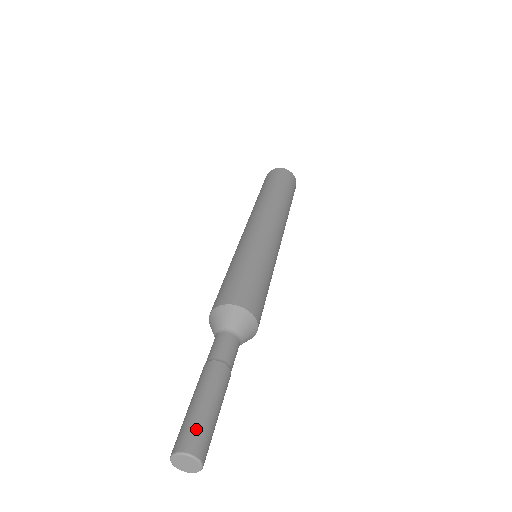
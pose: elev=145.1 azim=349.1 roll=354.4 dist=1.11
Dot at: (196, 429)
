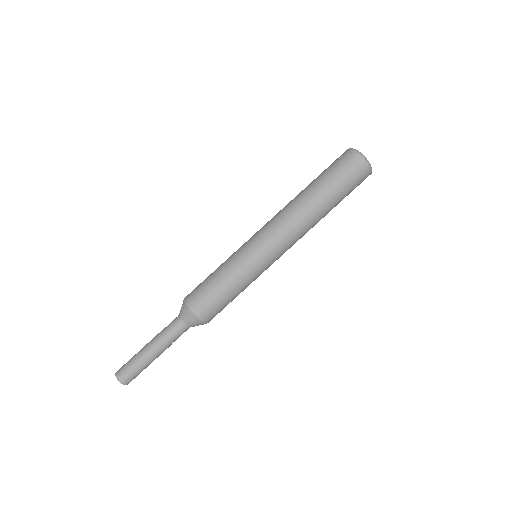
Dot at: (129, 371)
